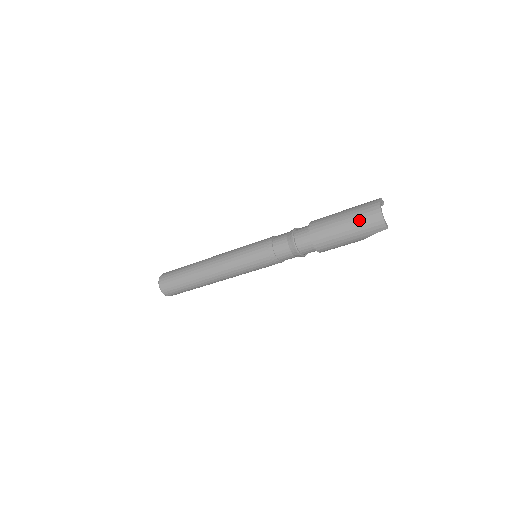
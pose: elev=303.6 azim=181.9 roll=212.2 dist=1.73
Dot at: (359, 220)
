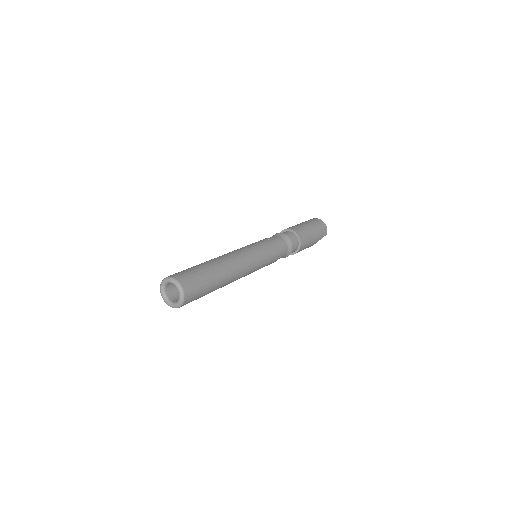
Dot at: (317, 226)
